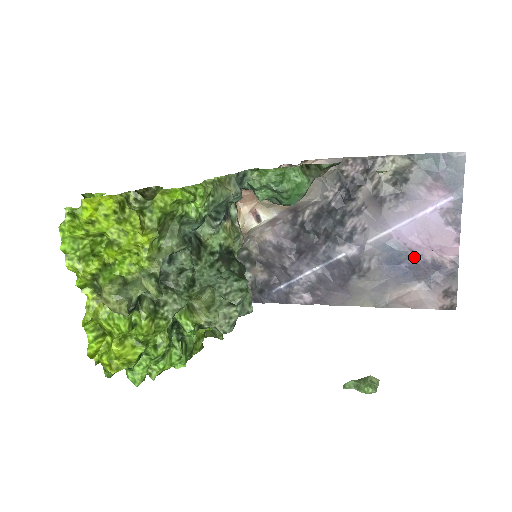
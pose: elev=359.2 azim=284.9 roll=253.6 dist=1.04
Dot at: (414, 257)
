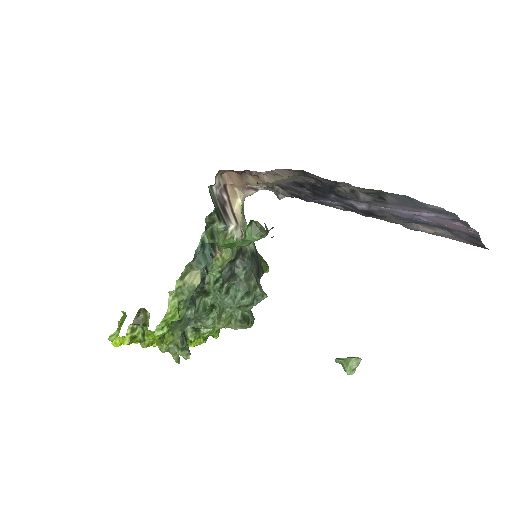
Dot at: (427, 222)
